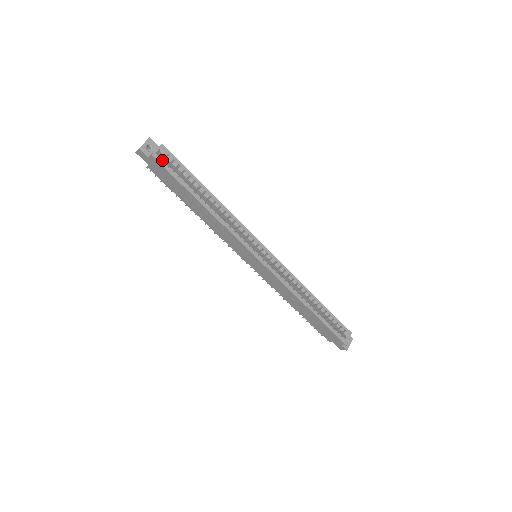
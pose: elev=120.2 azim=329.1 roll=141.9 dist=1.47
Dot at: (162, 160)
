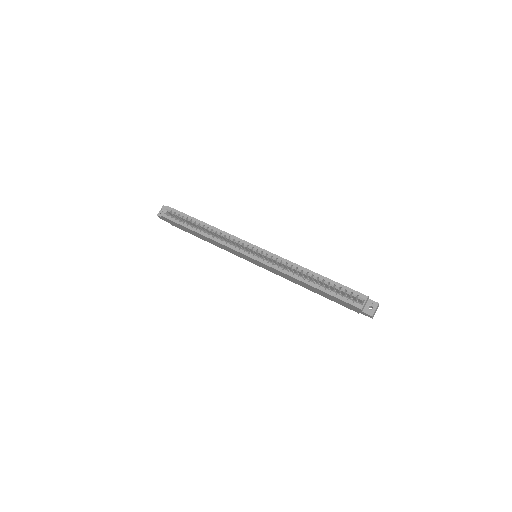
Dot at: occluded
